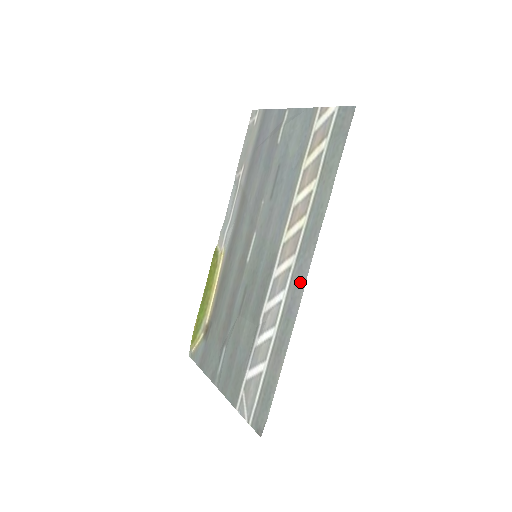
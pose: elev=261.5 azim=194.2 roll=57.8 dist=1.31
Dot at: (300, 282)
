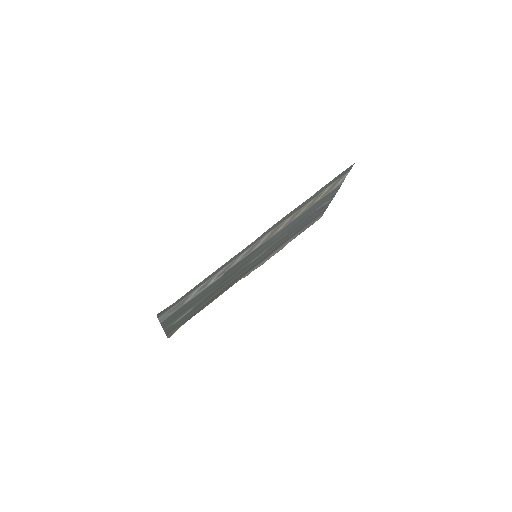
Dot at: occluded
